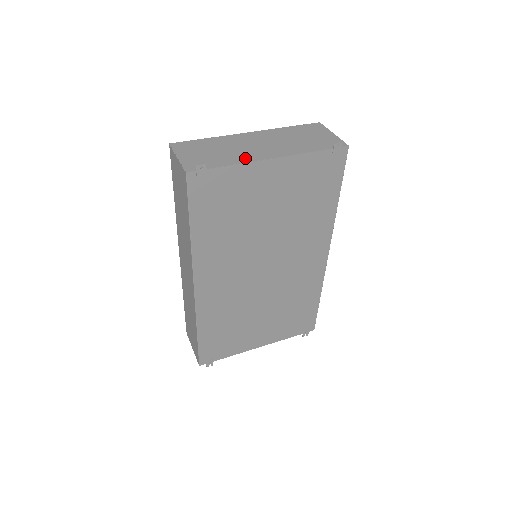
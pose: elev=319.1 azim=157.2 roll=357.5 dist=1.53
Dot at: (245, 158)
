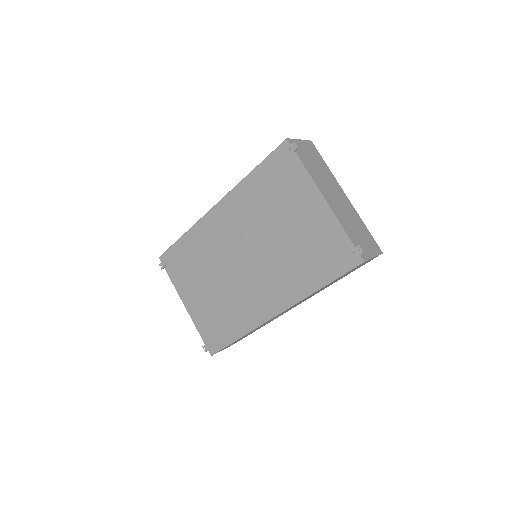
Dot at: (317, 180)
